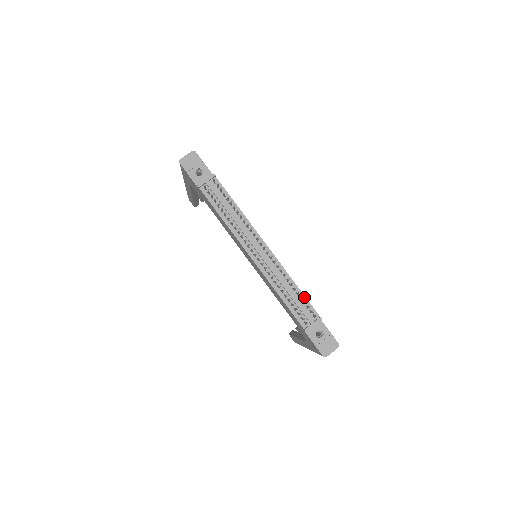
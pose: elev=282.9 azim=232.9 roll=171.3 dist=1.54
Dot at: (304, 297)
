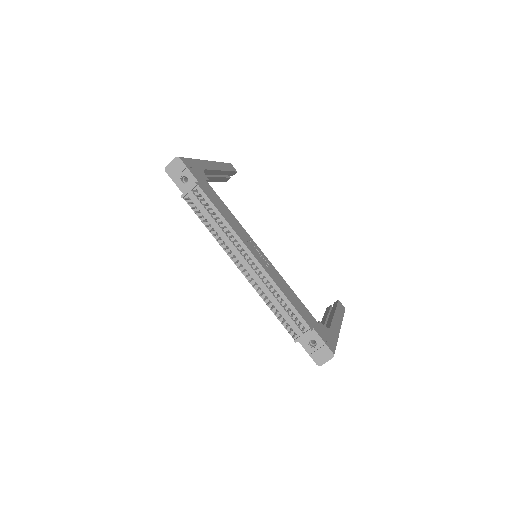
Dot at: (293, 308)
